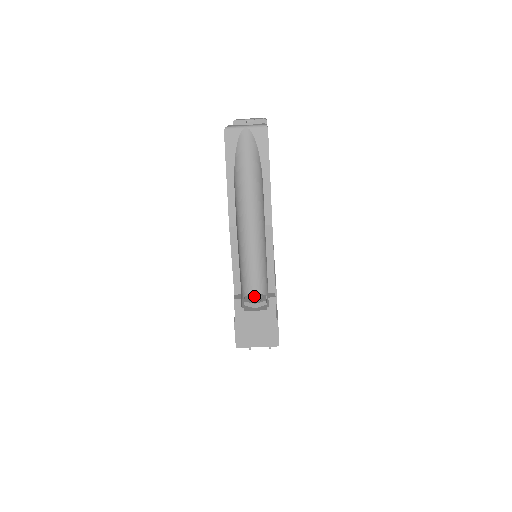
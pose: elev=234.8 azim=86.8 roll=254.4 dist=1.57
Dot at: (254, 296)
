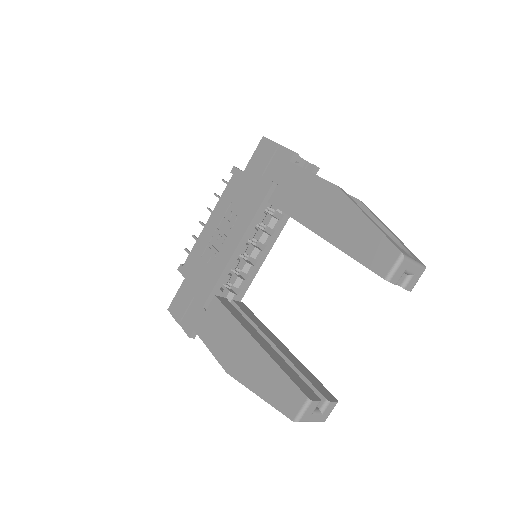
Dot at: occluded
